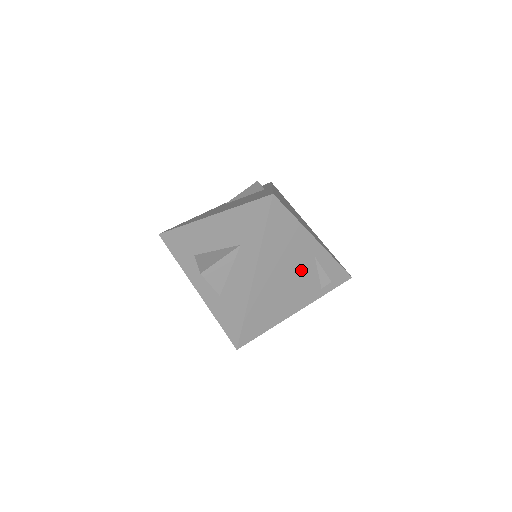
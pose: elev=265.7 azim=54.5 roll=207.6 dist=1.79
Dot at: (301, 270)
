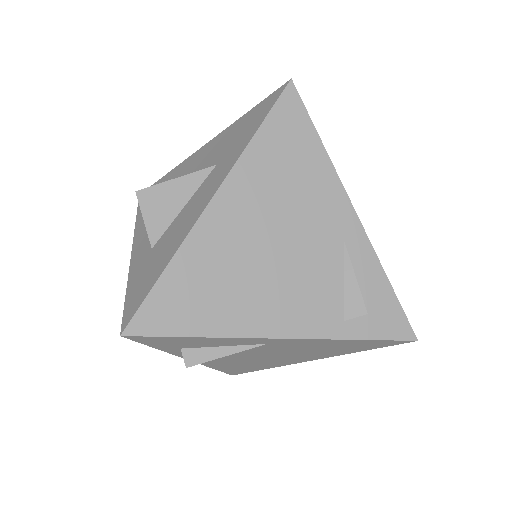
Dot at: (309, 252)
